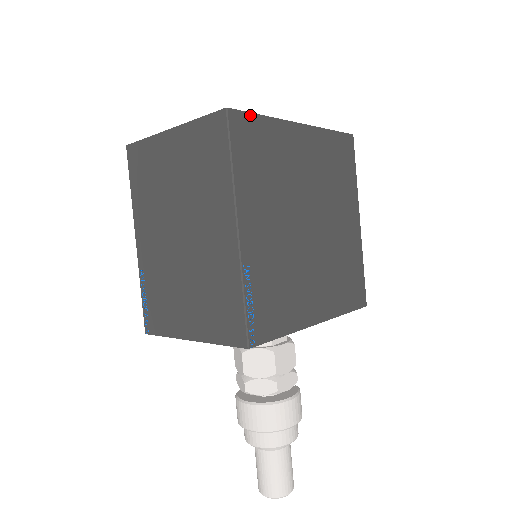
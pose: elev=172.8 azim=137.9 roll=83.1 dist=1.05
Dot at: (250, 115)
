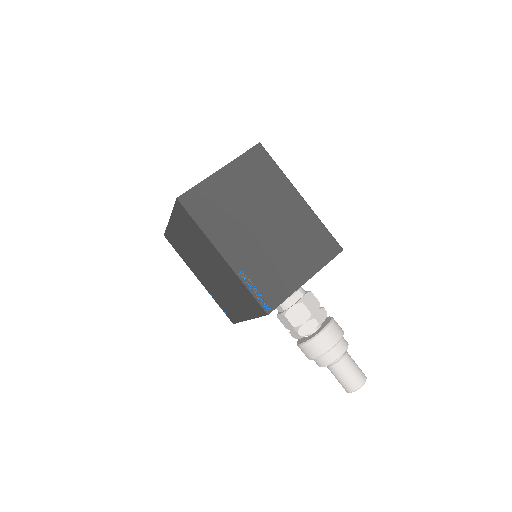
Dot at: occluded
